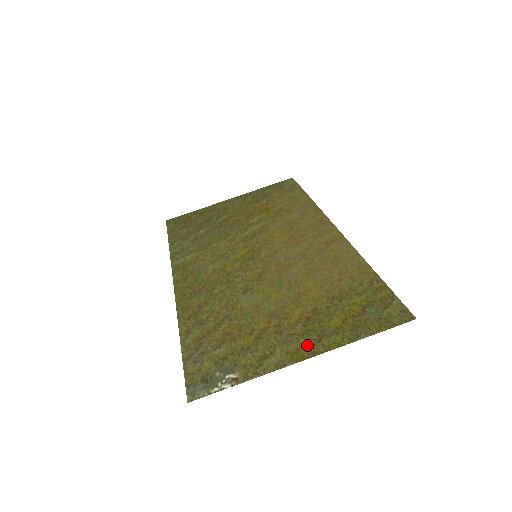
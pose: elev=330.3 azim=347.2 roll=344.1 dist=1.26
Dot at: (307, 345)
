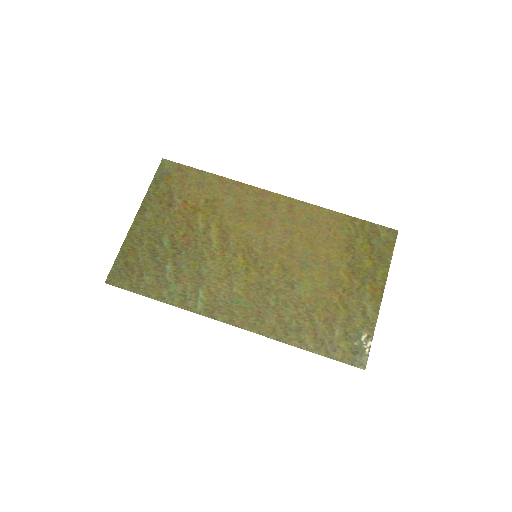
Dot at: (373, 288)
